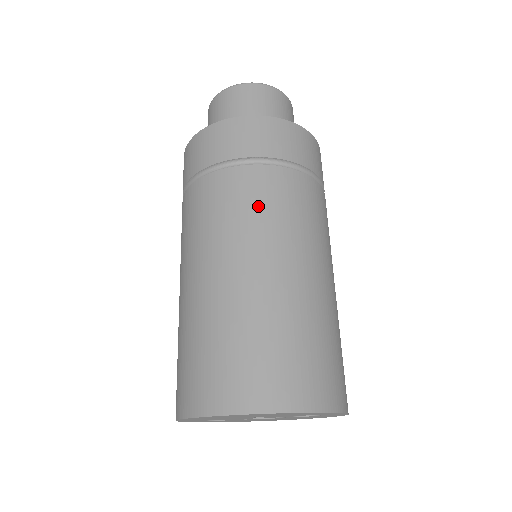
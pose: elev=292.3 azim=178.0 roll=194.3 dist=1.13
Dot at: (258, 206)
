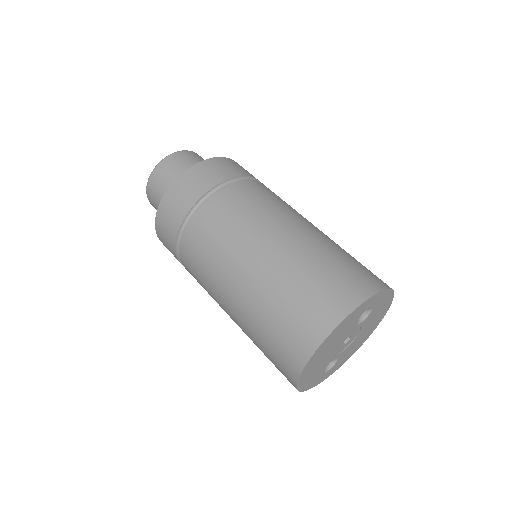
Dot at: (210, 243)
